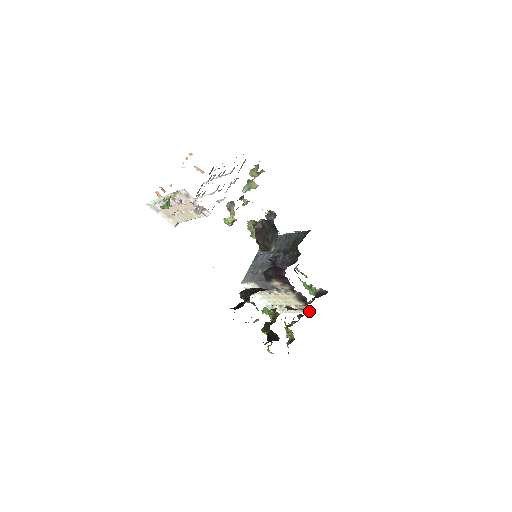
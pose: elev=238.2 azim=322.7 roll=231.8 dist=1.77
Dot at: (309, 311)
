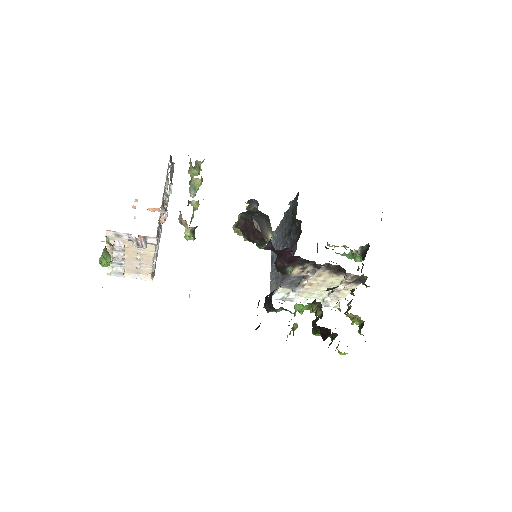
Dot at: (360, 279)
